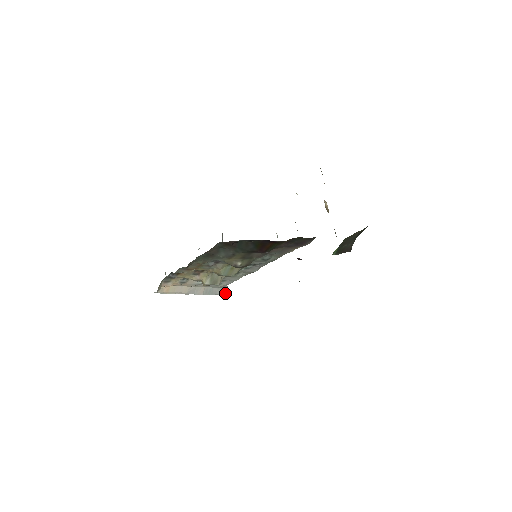
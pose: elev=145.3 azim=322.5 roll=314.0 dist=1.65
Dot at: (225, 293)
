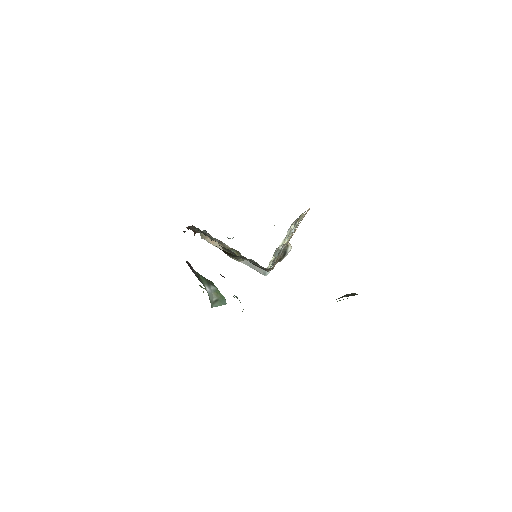
Dot at: (264, 273)
